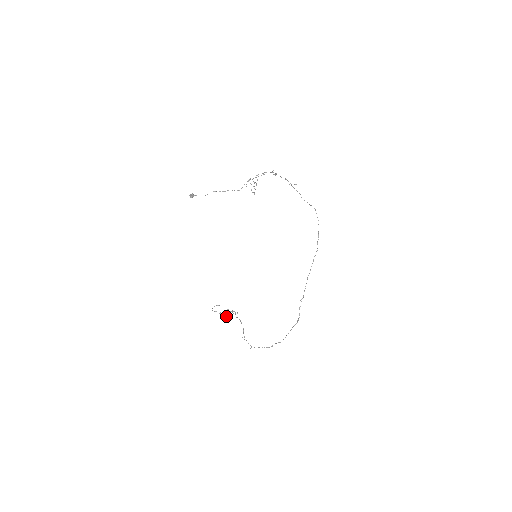
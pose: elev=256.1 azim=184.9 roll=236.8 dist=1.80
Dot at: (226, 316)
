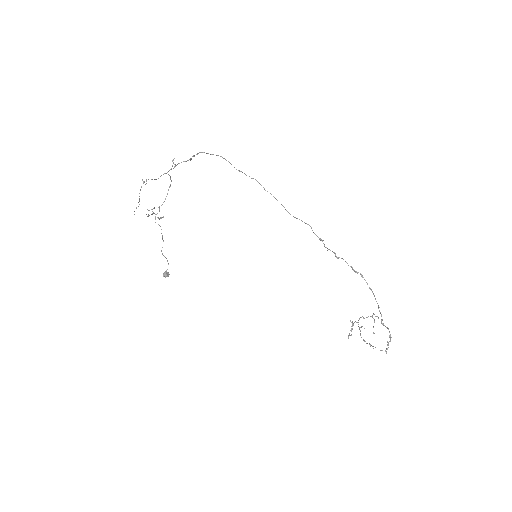
Dot at: occluded
